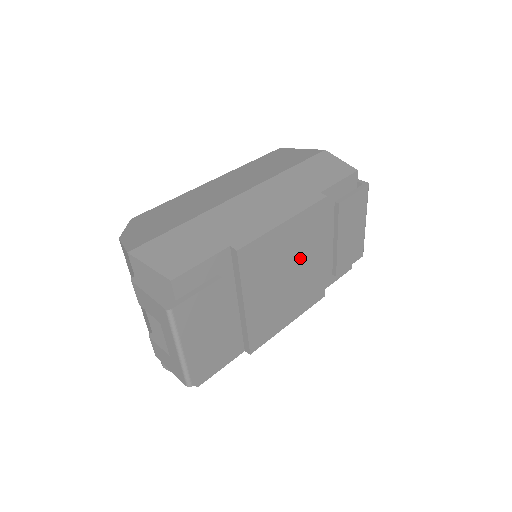
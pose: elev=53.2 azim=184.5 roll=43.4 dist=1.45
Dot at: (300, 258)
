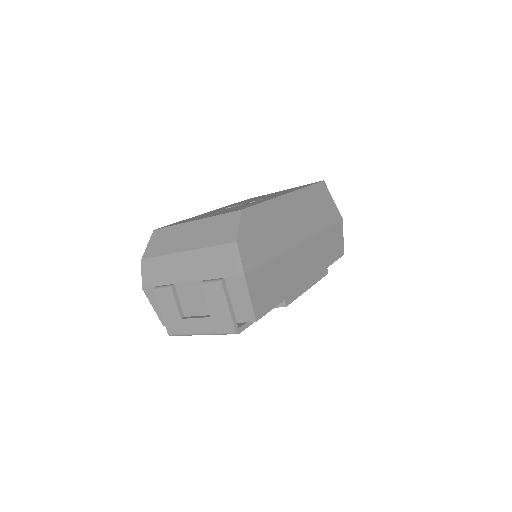
Dot at: occluded
